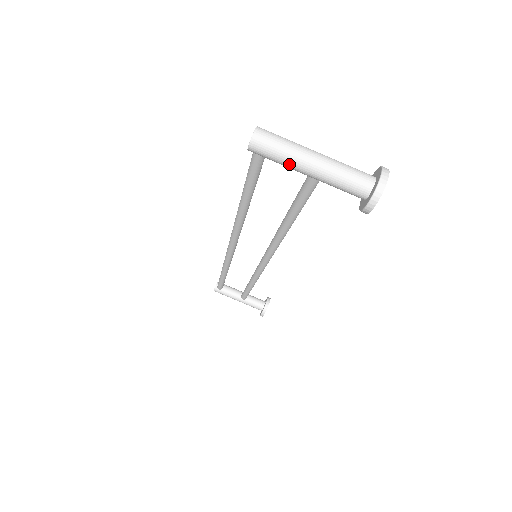
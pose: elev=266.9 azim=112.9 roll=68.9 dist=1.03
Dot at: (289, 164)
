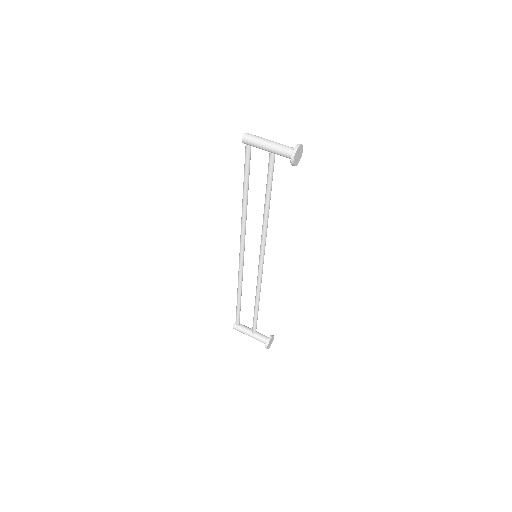
Dot at: (259, 144)
